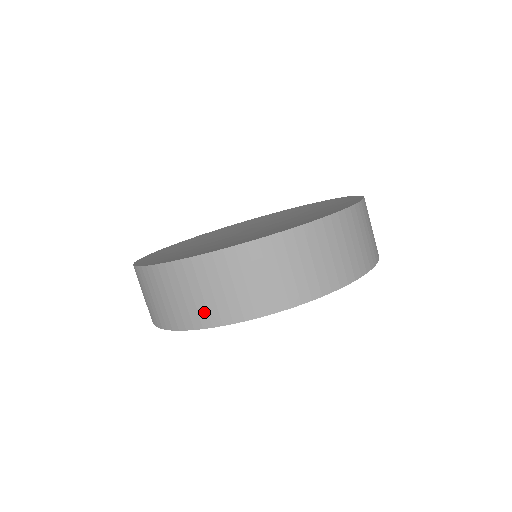
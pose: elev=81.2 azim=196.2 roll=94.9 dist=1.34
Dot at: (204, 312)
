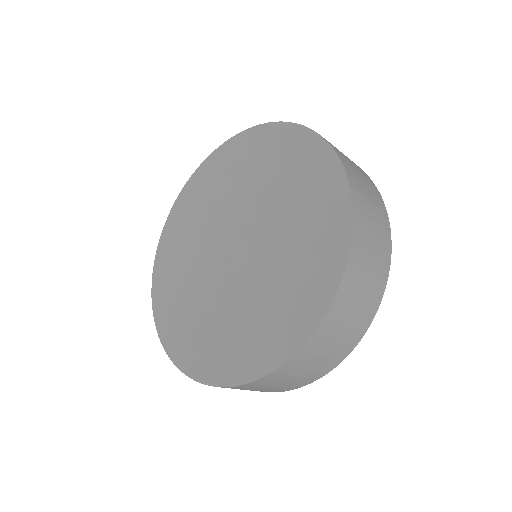
Dot at: occluded
